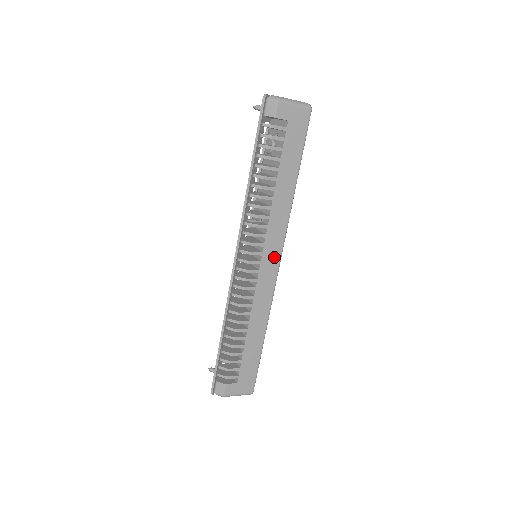
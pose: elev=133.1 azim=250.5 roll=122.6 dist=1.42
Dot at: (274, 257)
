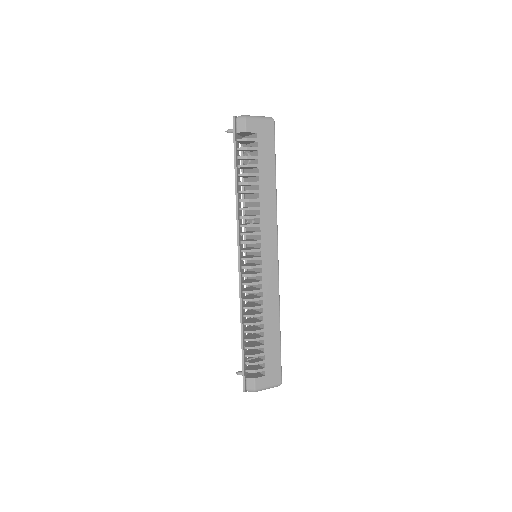
Dot at: (272, 251)
